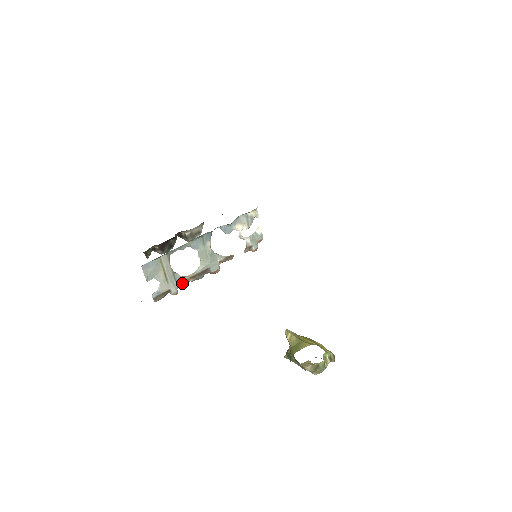
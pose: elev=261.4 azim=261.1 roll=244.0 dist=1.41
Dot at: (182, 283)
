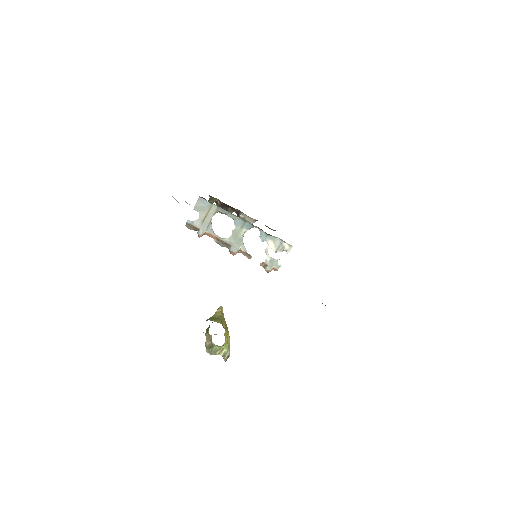
Dot at: (209, 235)
